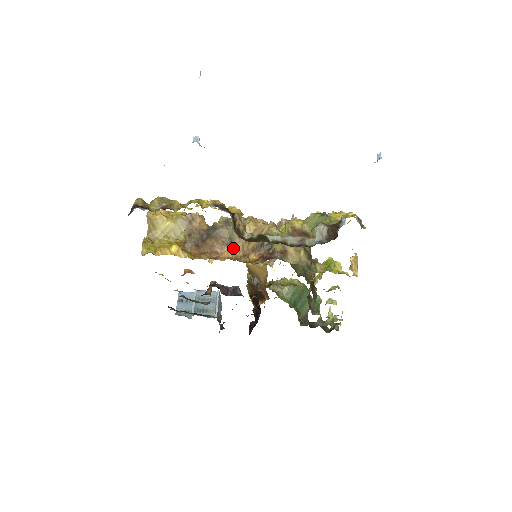
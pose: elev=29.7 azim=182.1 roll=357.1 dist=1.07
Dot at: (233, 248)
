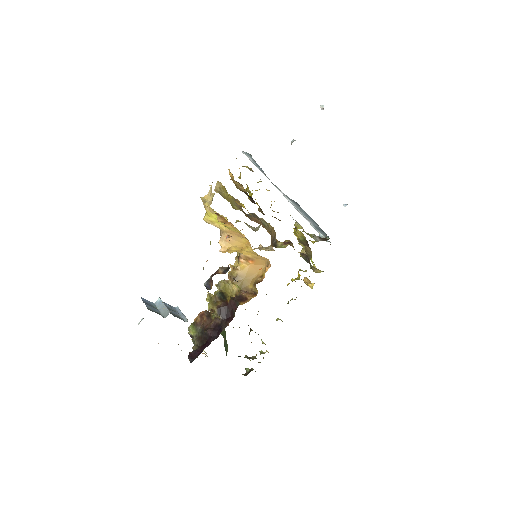
Dot at: occluded
